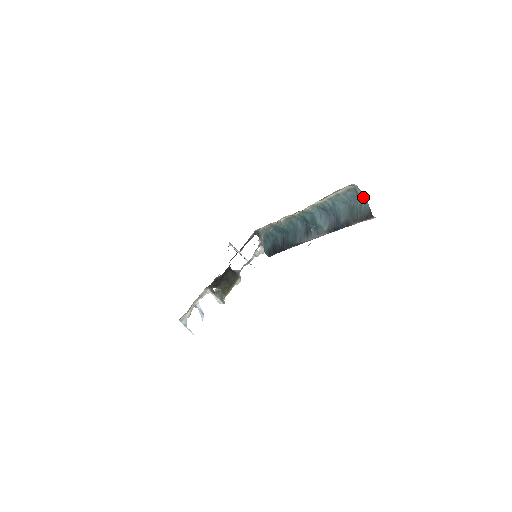
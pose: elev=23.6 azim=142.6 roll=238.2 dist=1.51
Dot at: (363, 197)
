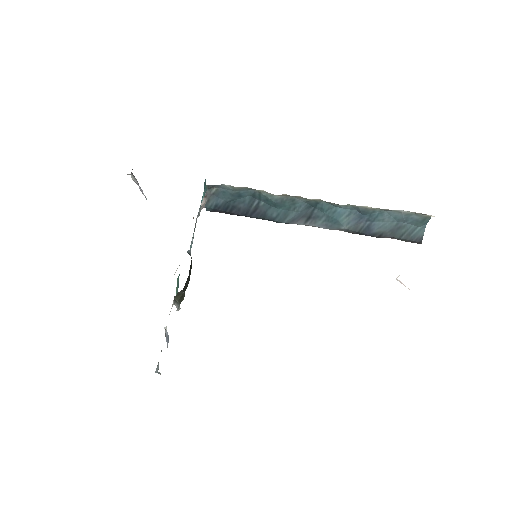
Dot at: (424, 224)
